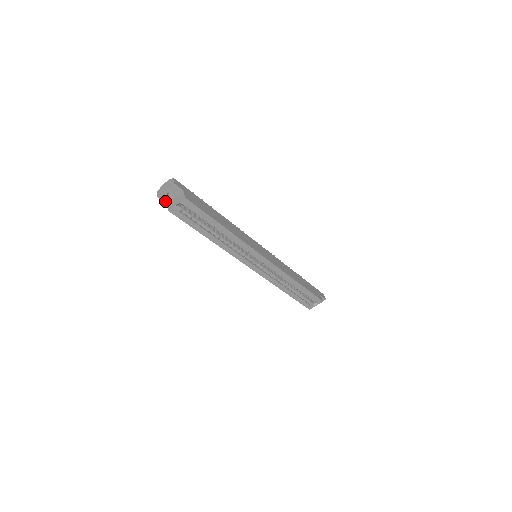
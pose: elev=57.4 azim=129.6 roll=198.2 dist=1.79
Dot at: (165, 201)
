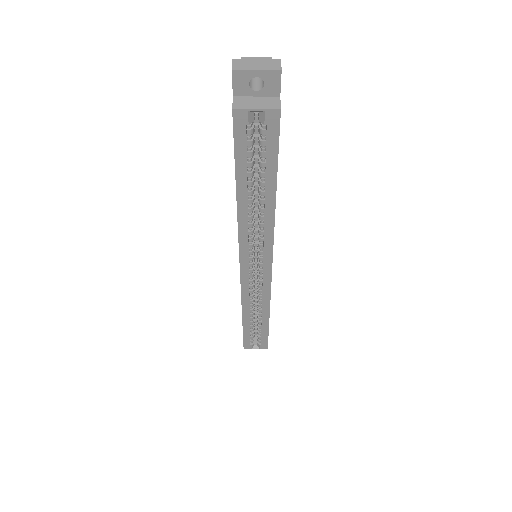
Dot at: (235, 87)
